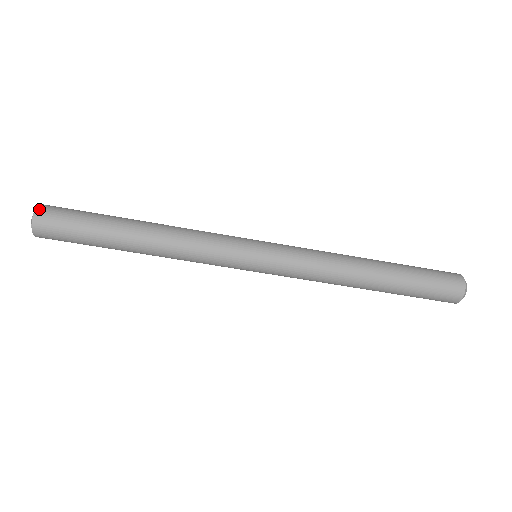
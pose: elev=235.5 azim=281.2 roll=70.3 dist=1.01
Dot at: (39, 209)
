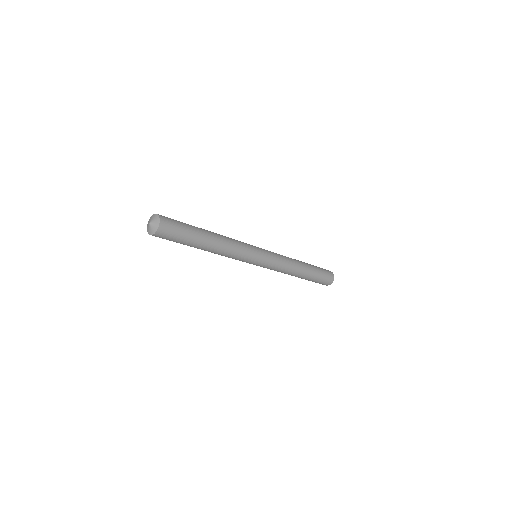
Dot at: (161, 227)
